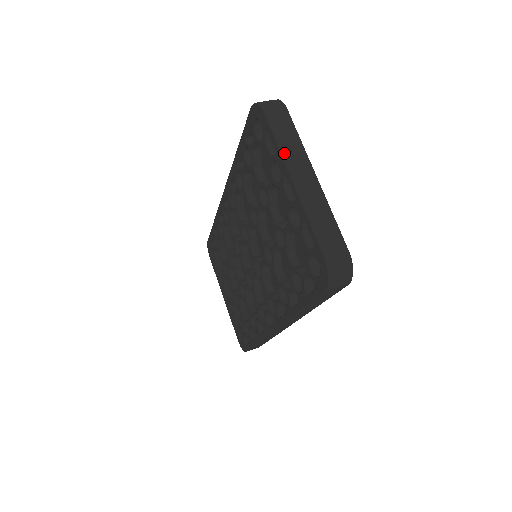
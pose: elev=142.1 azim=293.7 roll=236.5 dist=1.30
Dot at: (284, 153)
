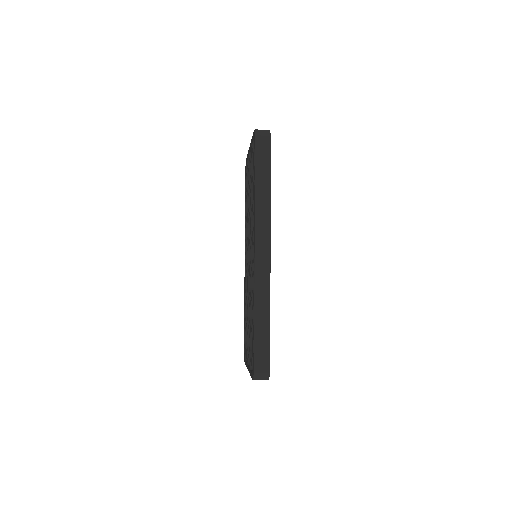
Dot at: occluded
